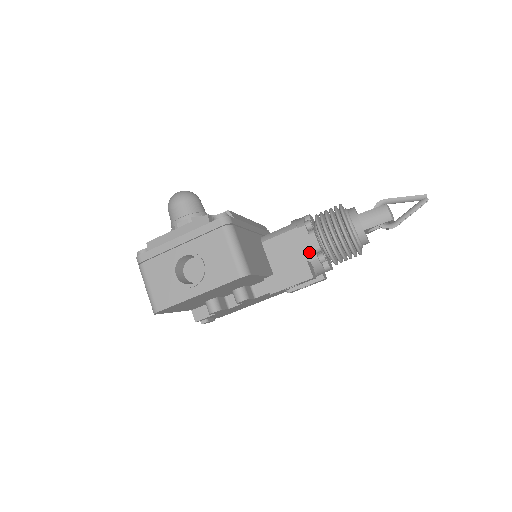
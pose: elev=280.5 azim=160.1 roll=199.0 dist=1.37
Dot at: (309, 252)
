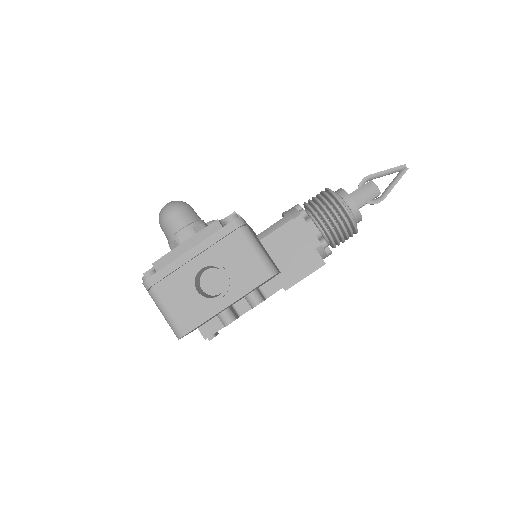
Dot at: (311, 240)
